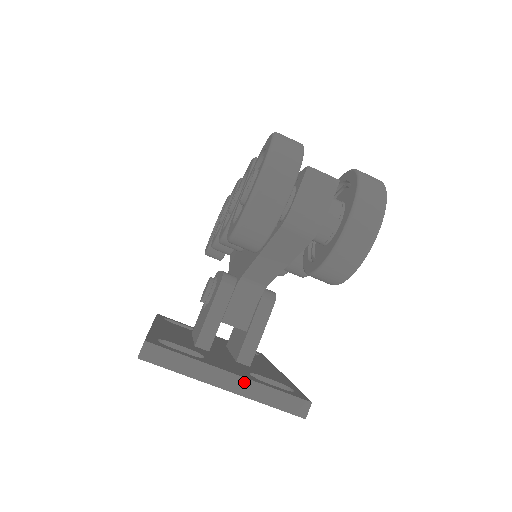
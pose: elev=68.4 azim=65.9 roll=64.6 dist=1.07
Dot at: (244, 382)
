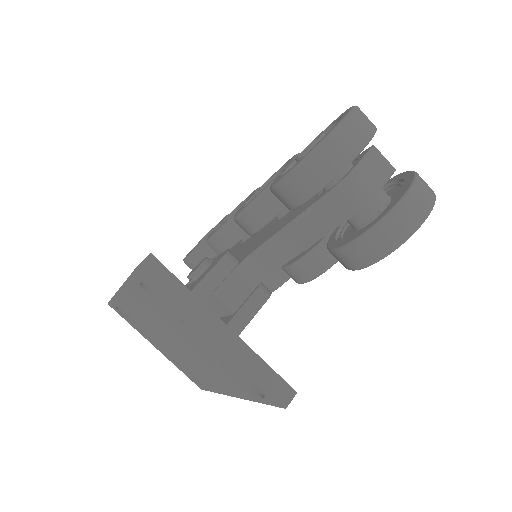
Dot at: (236, 341)
